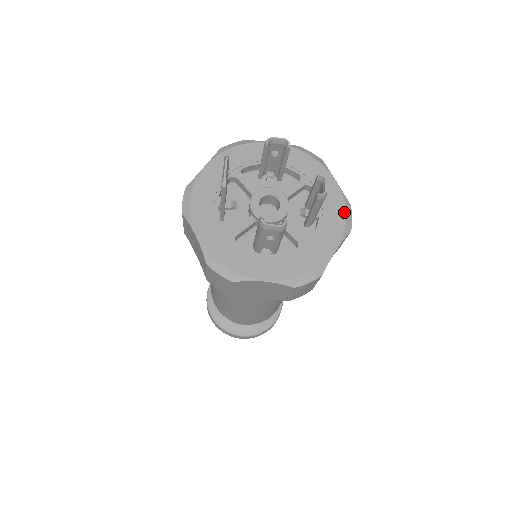
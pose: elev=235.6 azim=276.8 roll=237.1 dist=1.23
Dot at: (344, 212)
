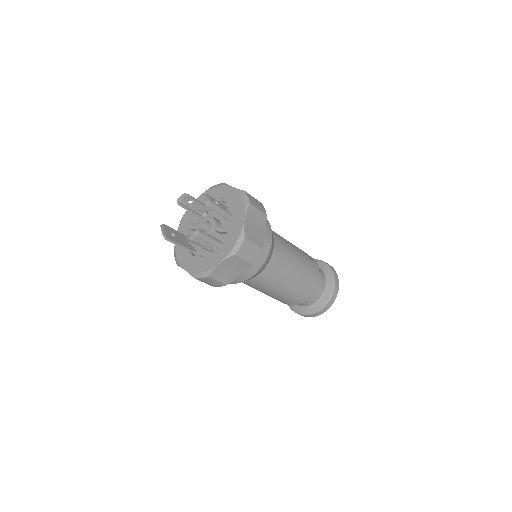
Dot at: (241, 198)
